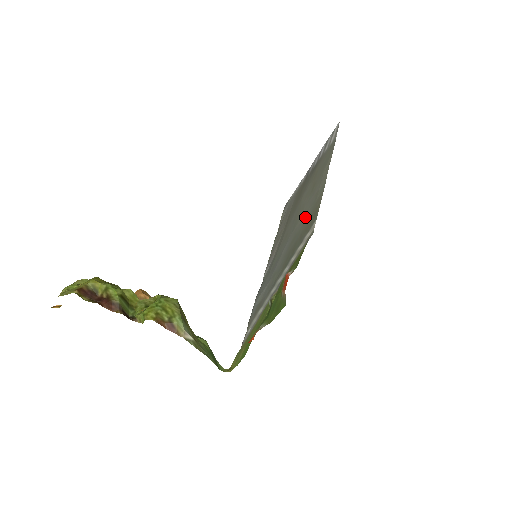
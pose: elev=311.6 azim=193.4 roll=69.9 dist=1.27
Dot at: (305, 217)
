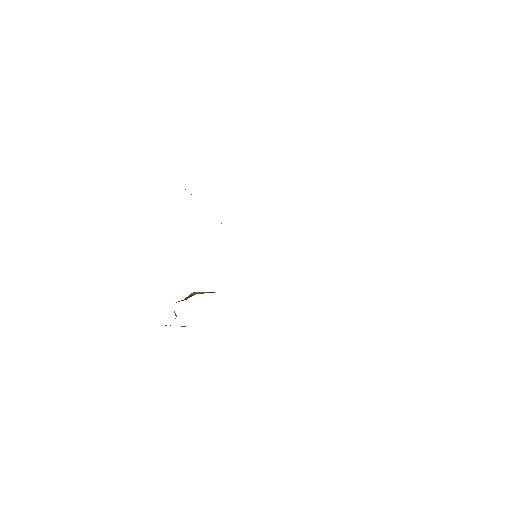
Dot at: occluded
